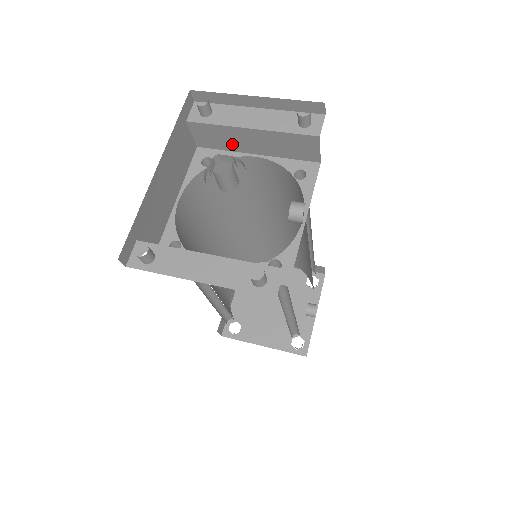
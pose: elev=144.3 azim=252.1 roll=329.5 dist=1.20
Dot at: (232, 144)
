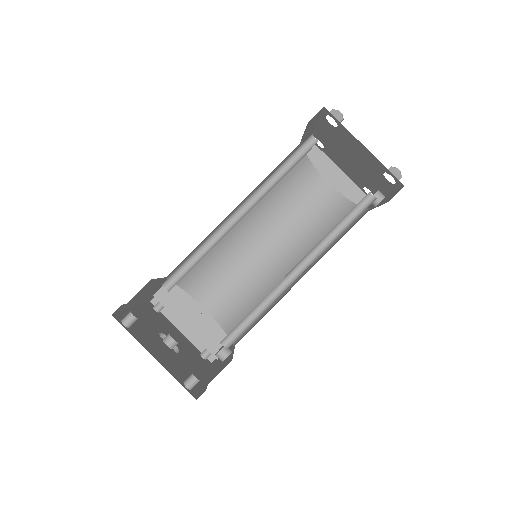
Dot at: occluded
